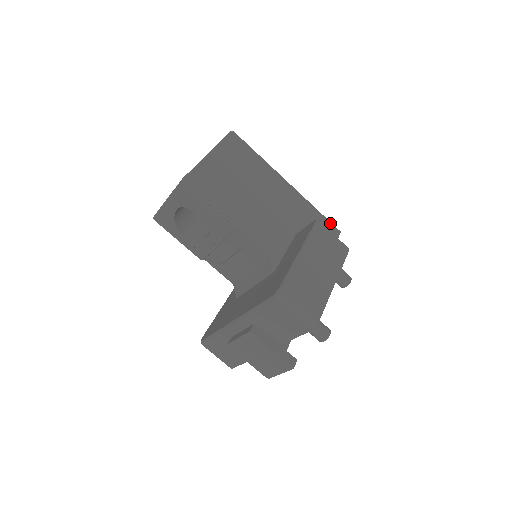
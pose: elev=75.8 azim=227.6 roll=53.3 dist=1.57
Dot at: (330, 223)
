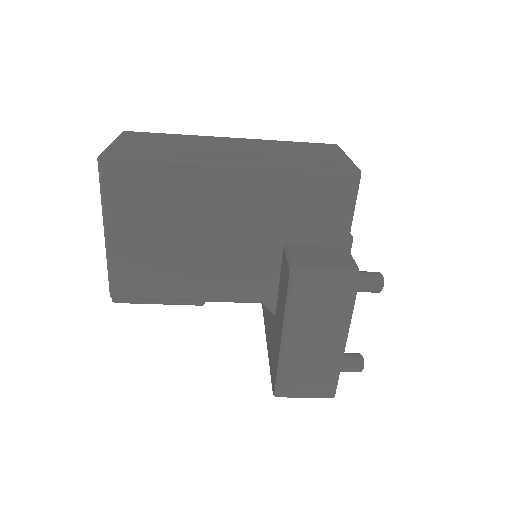
Dot at: (335, 175)
